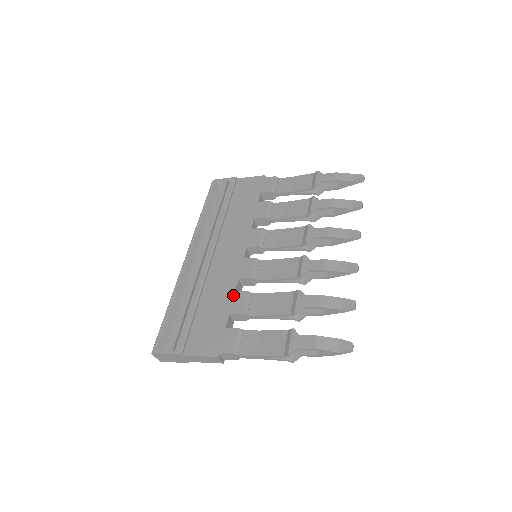
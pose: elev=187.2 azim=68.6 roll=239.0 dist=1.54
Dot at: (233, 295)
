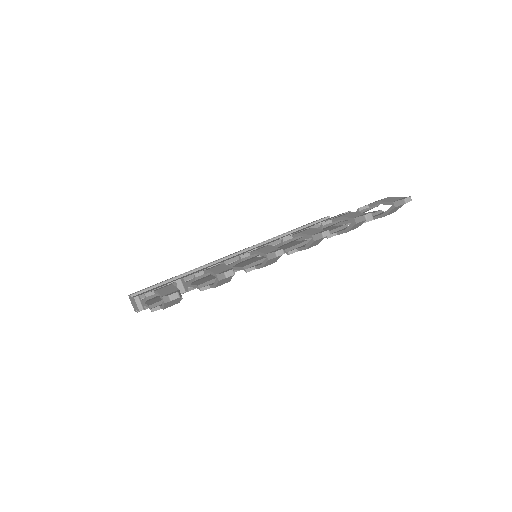
Dot at: (200, 270)
